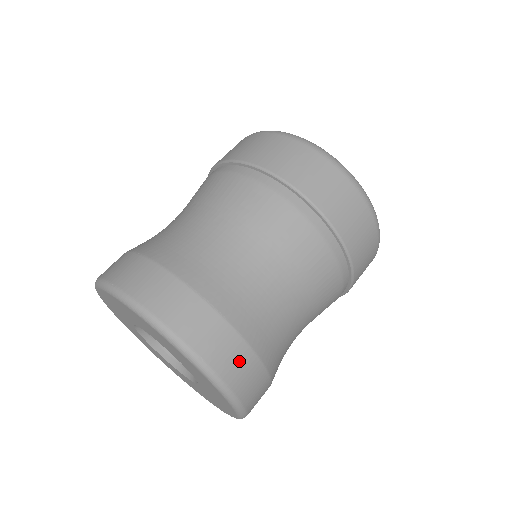
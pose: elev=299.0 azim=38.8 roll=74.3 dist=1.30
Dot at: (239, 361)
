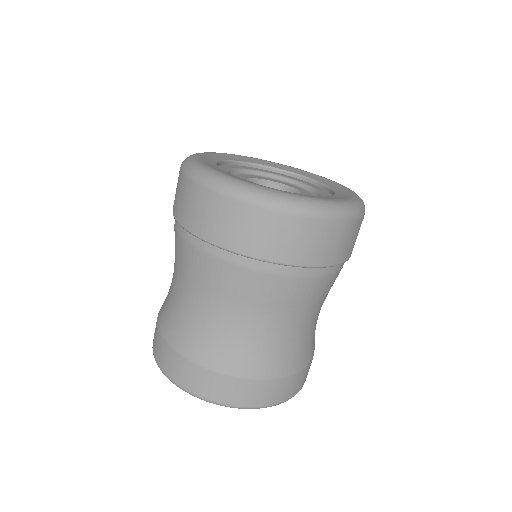
Dot at: (278, 389)
